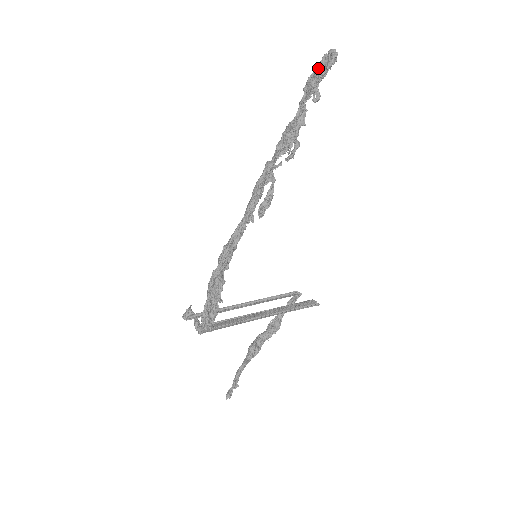
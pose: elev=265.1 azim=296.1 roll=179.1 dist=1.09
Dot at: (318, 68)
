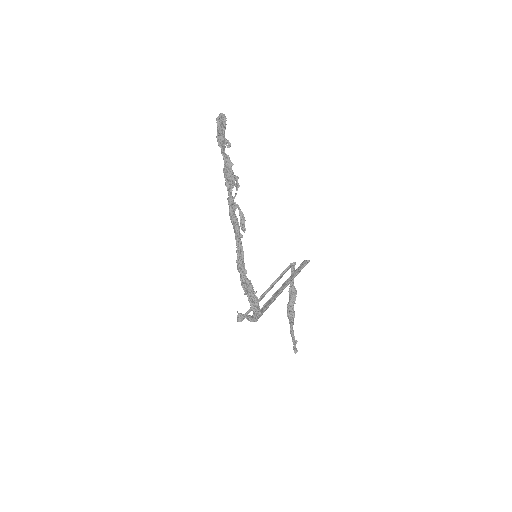
Dot at: (218, 128)
